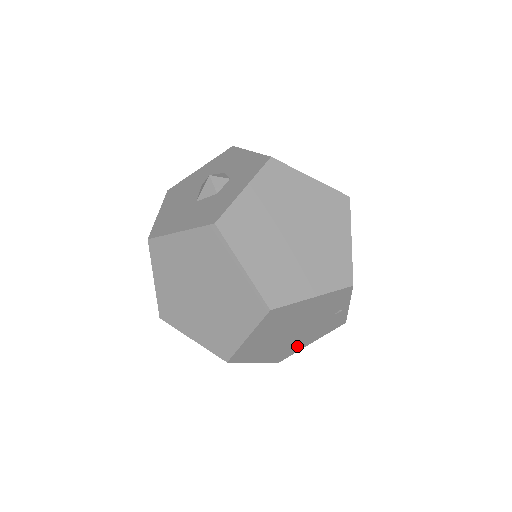
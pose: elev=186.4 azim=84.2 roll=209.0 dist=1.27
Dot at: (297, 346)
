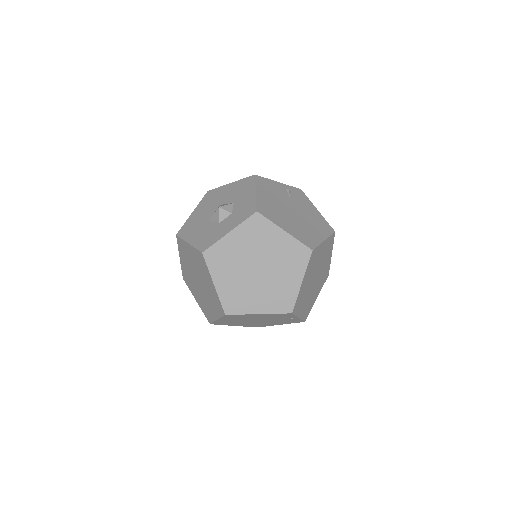
Dot at: (267, 324)
